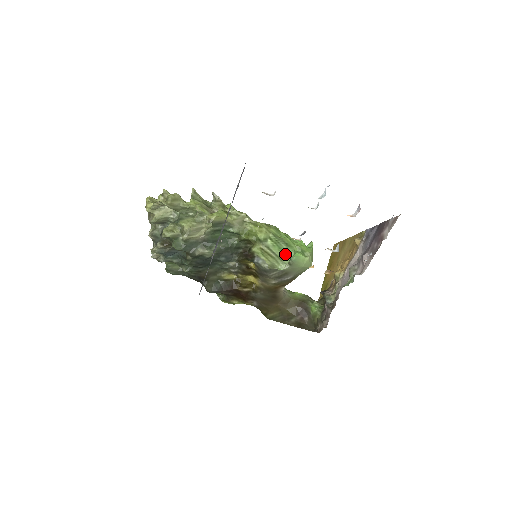
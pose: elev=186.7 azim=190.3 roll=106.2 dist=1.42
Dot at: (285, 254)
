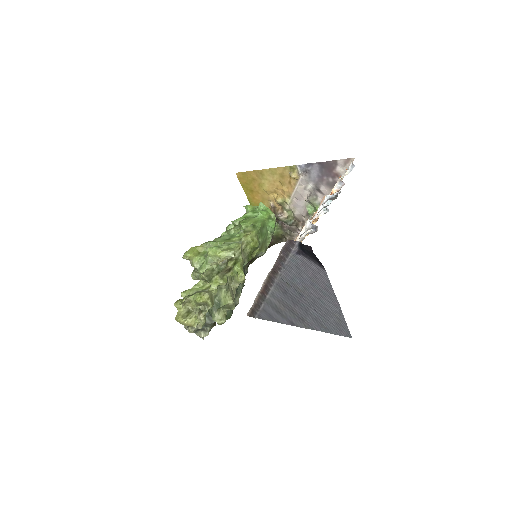
Dot at: (266, 233)
